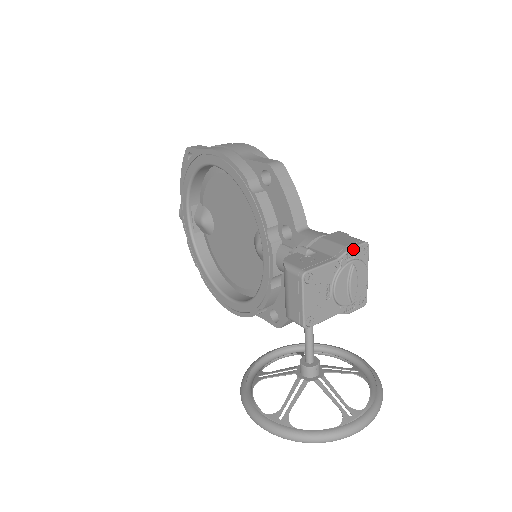
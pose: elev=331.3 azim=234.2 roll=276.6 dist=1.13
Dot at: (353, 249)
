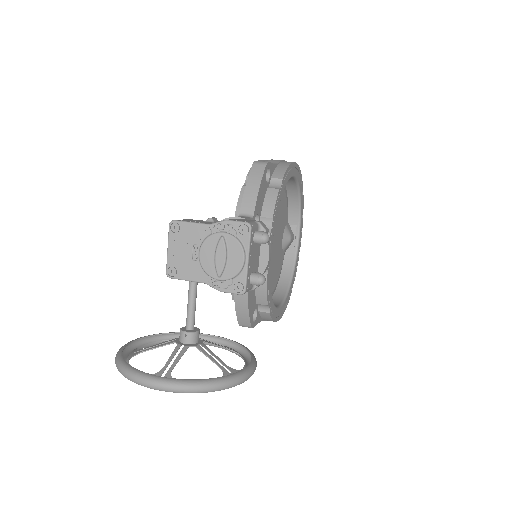
Dot at: (229, 222)
